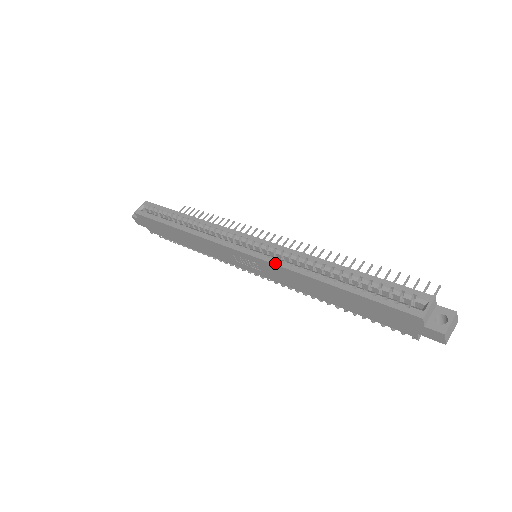
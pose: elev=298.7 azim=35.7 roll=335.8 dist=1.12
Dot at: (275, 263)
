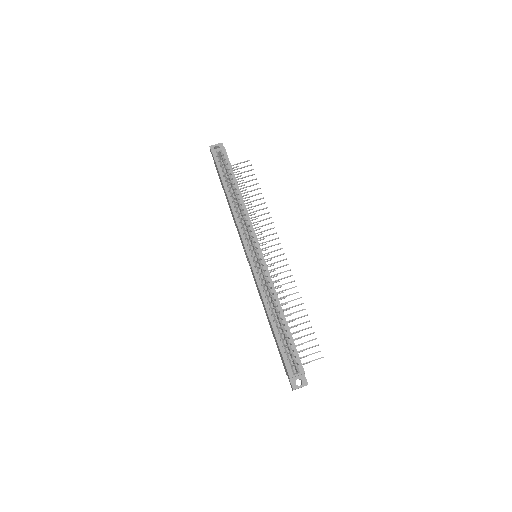
Dot at: (257, 281)
